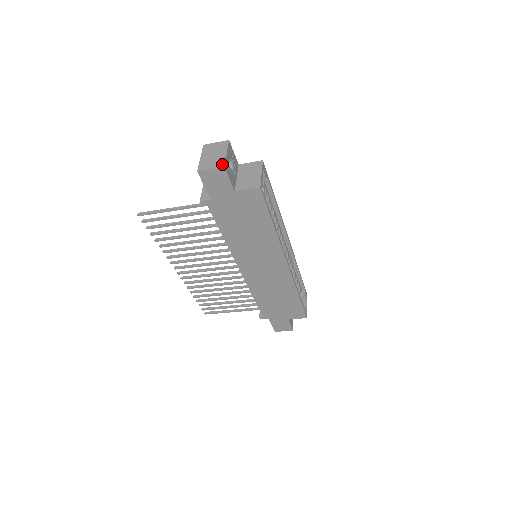
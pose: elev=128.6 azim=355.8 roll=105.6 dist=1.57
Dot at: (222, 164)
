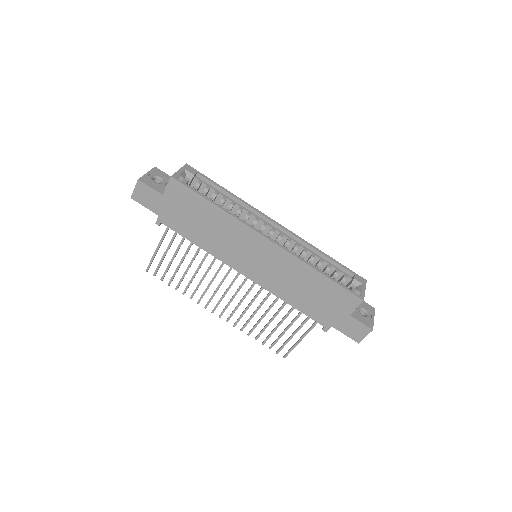
Dot at: (139, 180)
